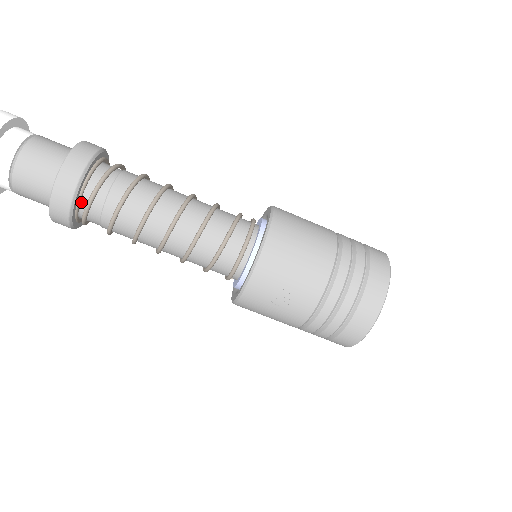
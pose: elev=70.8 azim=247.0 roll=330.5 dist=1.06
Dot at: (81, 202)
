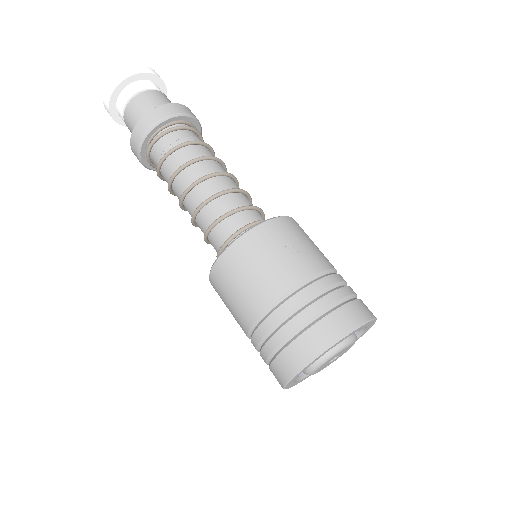
Dot at: (178, 125)
